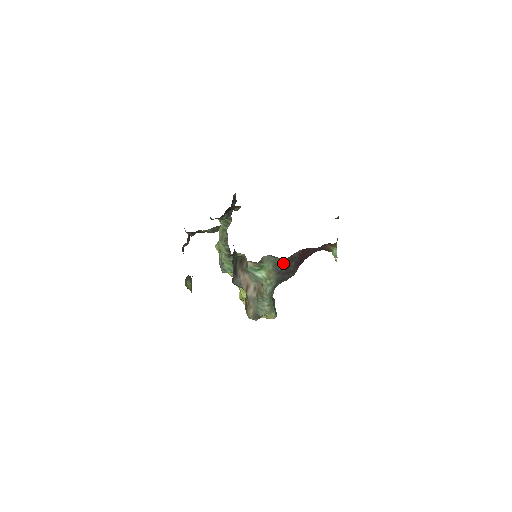
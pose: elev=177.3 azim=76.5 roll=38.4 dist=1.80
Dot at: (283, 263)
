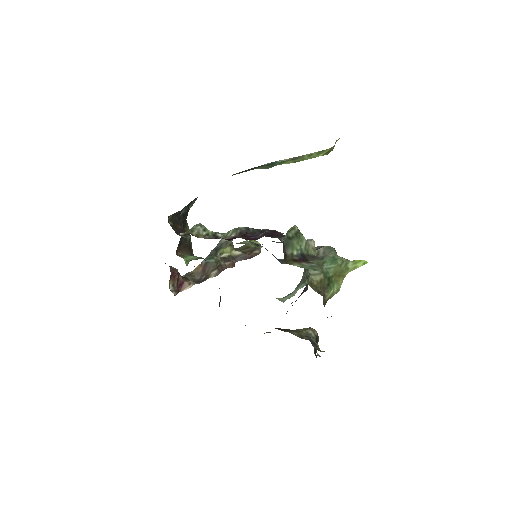
Dot at: occluded
